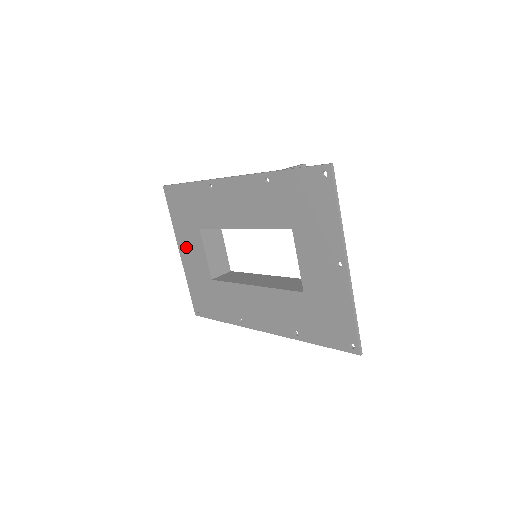
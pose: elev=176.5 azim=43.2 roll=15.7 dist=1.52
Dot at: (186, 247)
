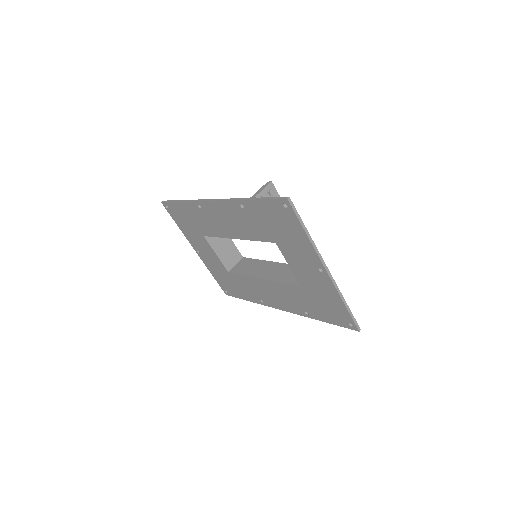
Dot at: (198, 248)
